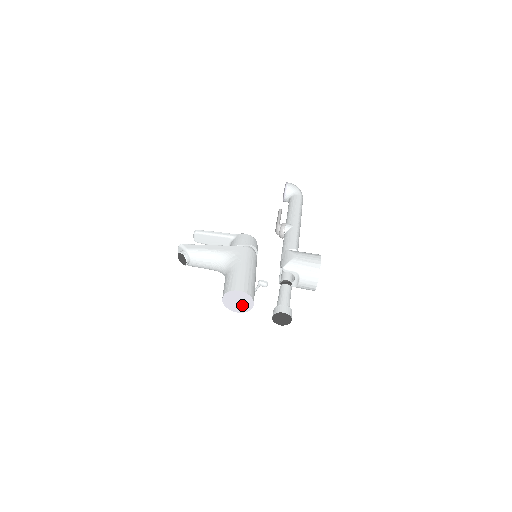
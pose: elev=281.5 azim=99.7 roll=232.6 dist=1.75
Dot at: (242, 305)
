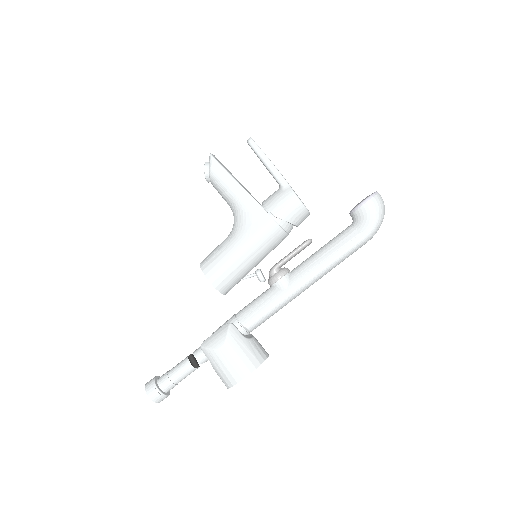
Dot at: occluded
